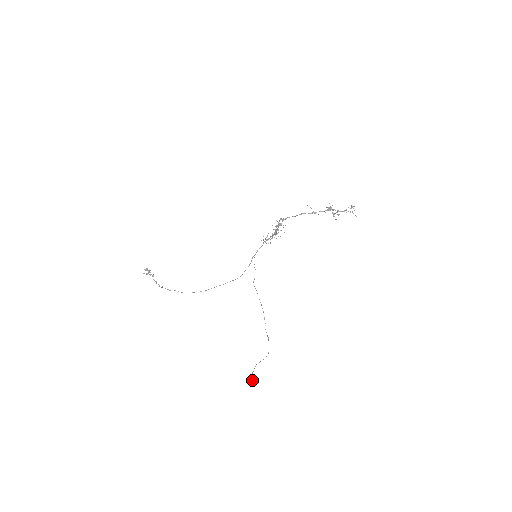
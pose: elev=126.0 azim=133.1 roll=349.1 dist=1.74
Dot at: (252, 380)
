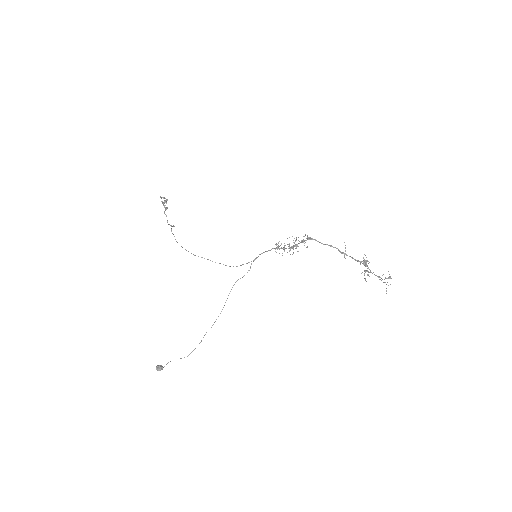
Dot at: (160, 368)
